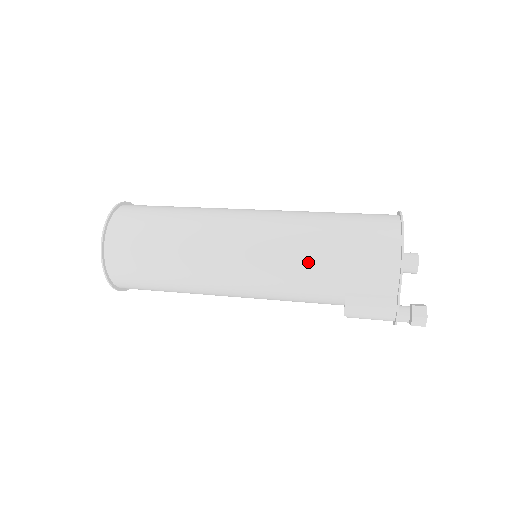
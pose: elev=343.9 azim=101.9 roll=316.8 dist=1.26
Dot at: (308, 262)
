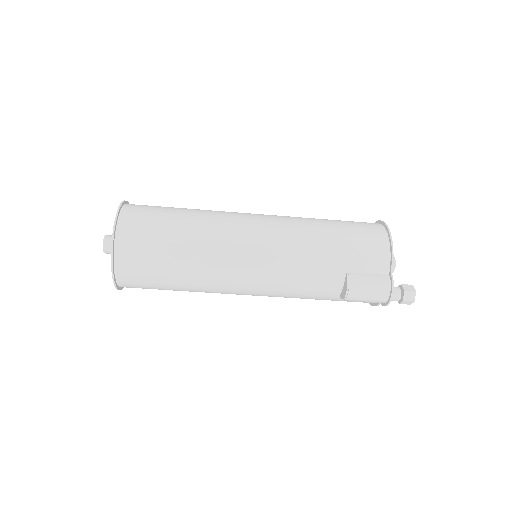
Dot at: (315, 243)
